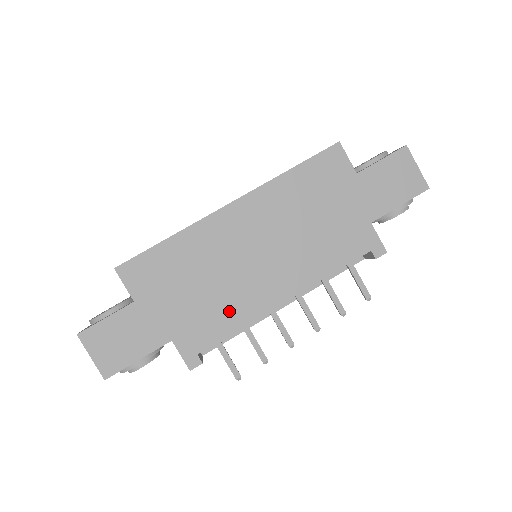
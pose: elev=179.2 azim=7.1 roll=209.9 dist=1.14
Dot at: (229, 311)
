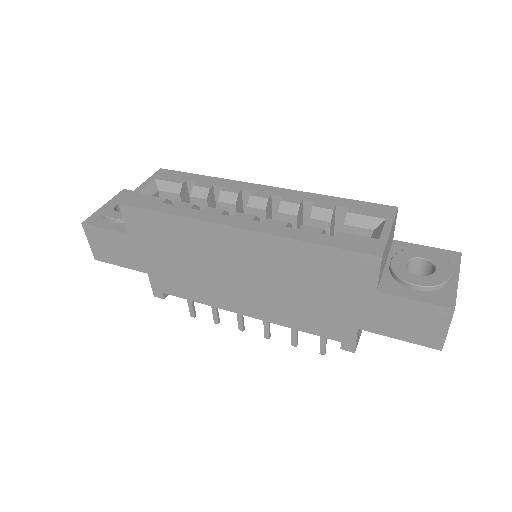
Dot at: (197, 289)
